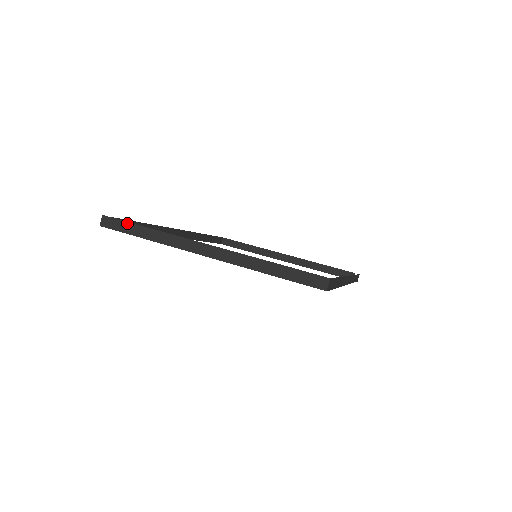
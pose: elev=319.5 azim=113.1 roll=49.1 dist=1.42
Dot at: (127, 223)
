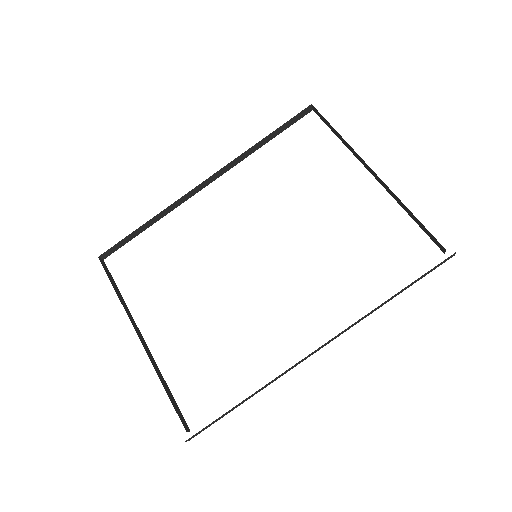
Dot at: occluded
